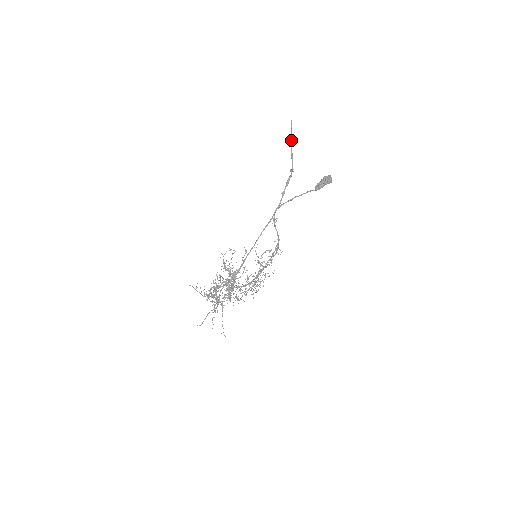
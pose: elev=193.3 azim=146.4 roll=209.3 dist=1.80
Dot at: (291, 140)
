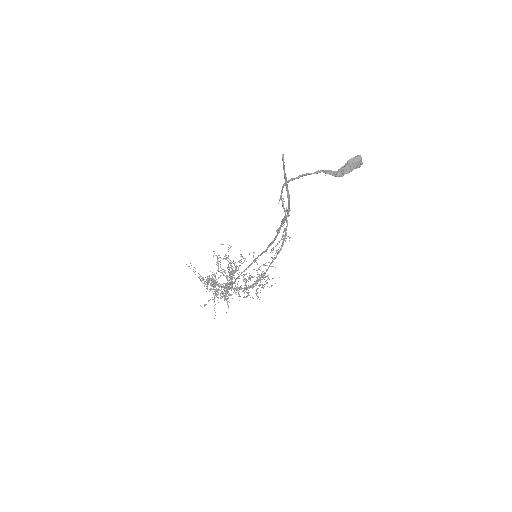
Dot at: (284, 177)
